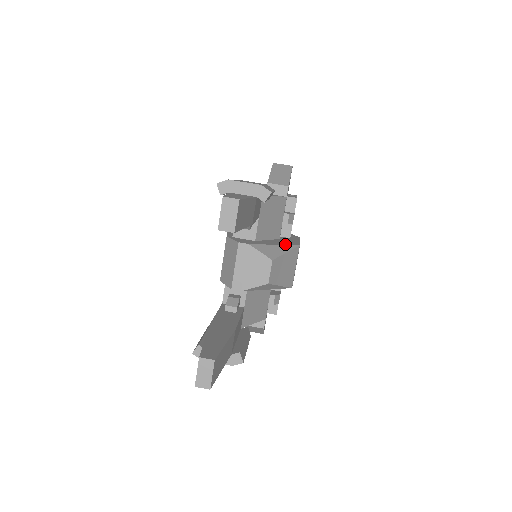
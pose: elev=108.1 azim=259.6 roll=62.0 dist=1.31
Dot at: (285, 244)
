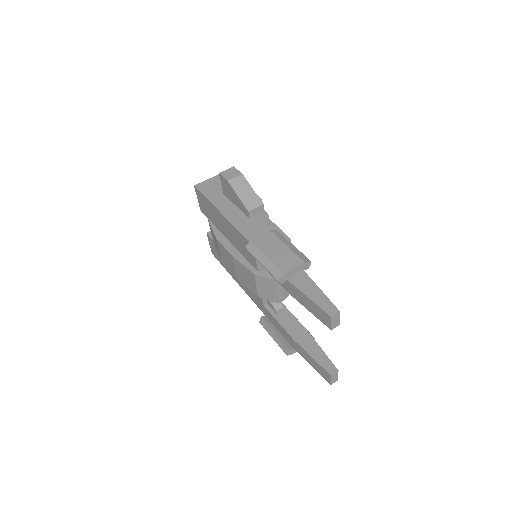
Dot at: occluded
